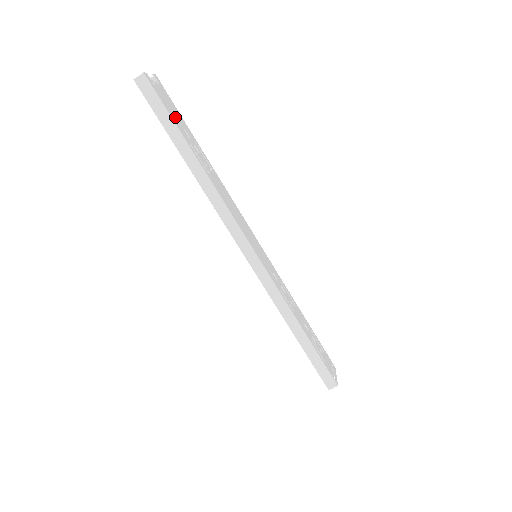
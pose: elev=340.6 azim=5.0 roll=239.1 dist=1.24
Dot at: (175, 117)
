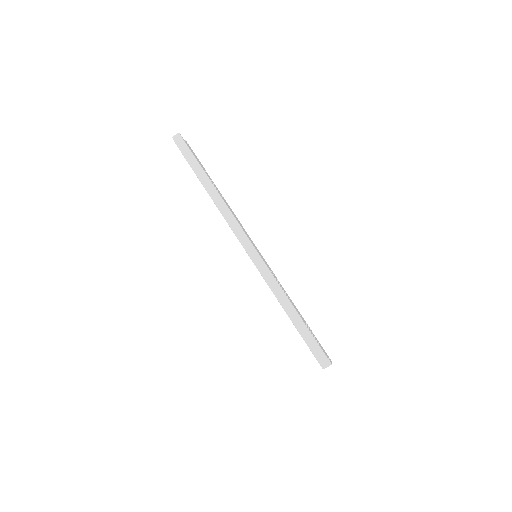
Dot at: occluded
